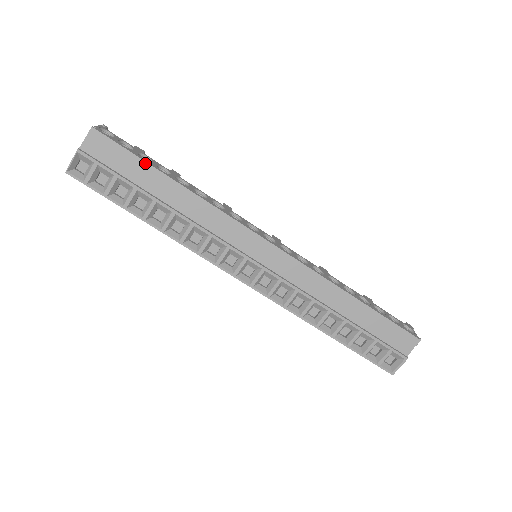
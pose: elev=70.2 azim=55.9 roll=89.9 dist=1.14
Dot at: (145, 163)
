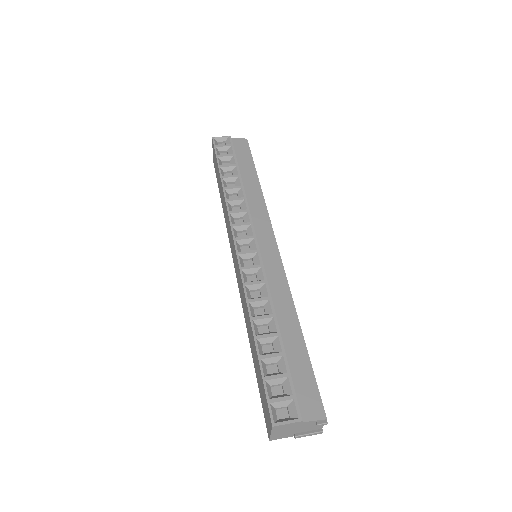
Dot at: (253, 165)
